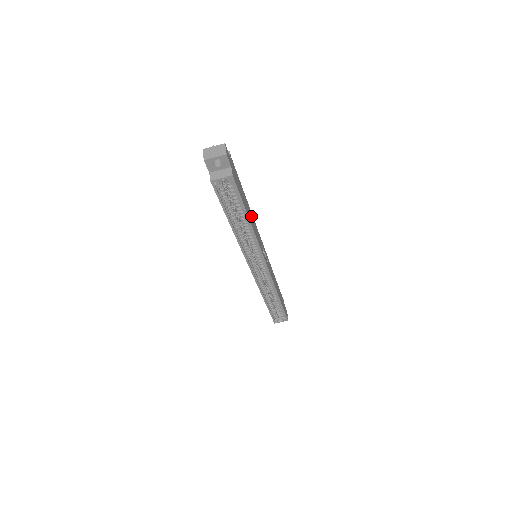
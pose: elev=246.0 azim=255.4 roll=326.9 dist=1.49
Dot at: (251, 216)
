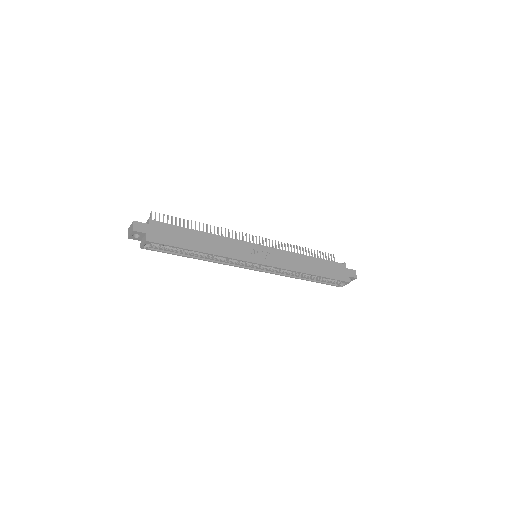
Dot at: (212, 241)
